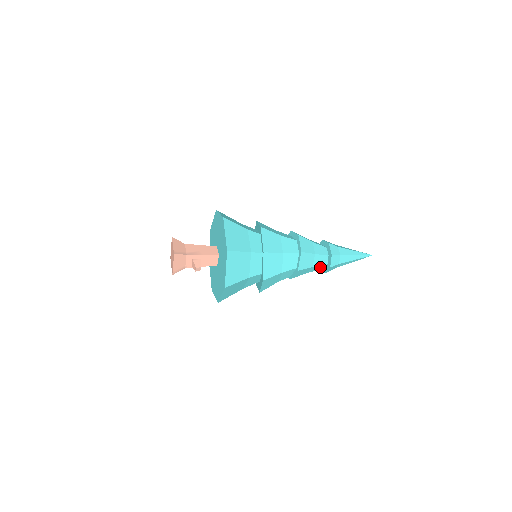
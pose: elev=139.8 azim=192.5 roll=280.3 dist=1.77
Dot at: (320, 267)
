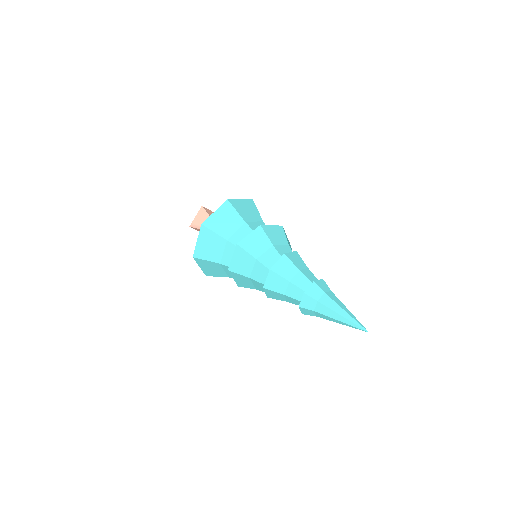
Dot at: occluded
